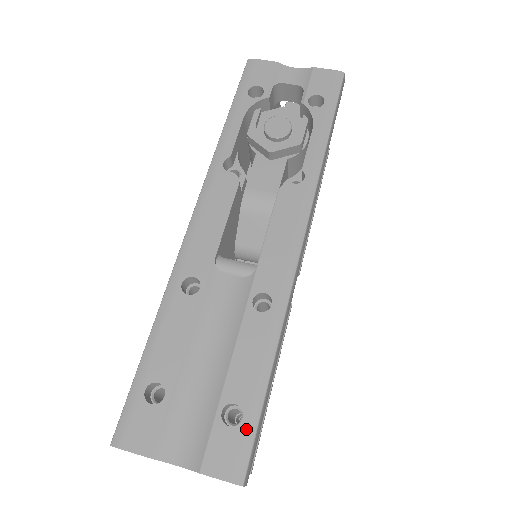
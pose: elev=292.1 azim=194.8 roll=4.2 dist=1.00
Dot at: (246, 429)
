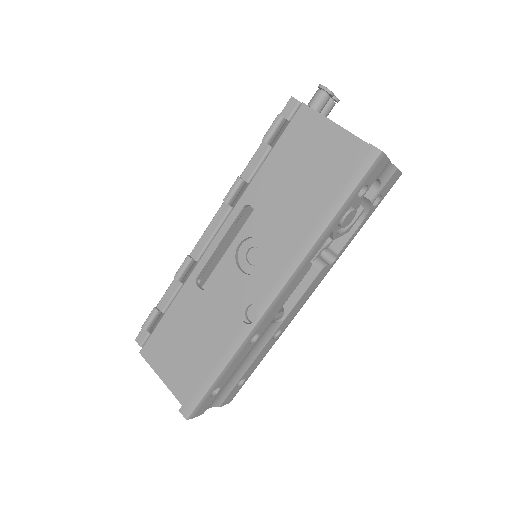
Dot at: occluded
